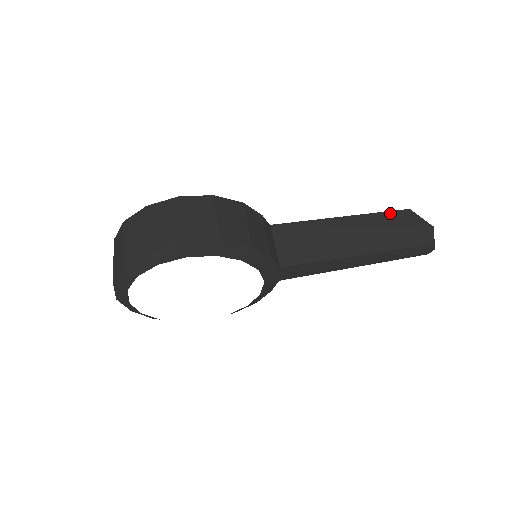
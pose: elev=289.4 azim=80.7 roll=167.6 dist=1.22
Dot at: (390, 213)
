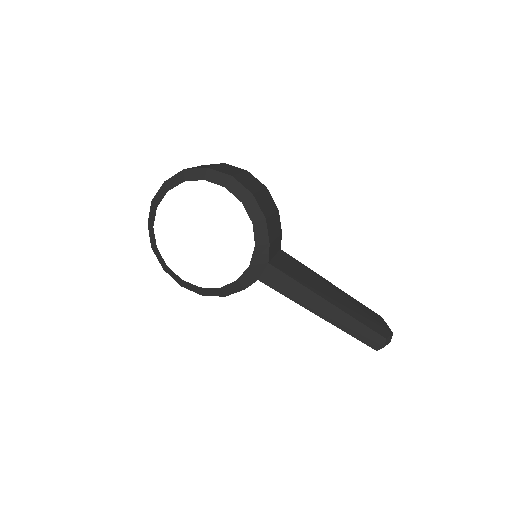
Dot at: (366, 307)
